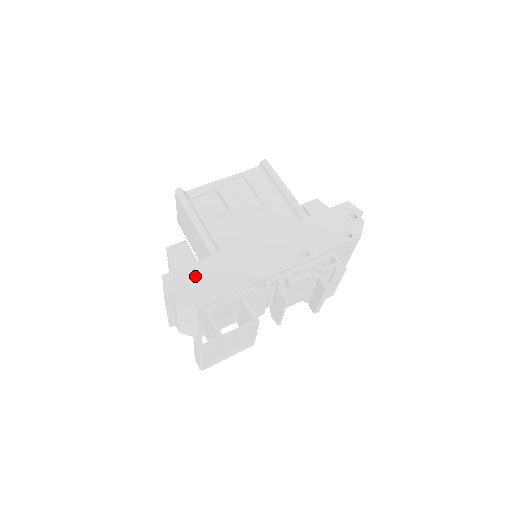
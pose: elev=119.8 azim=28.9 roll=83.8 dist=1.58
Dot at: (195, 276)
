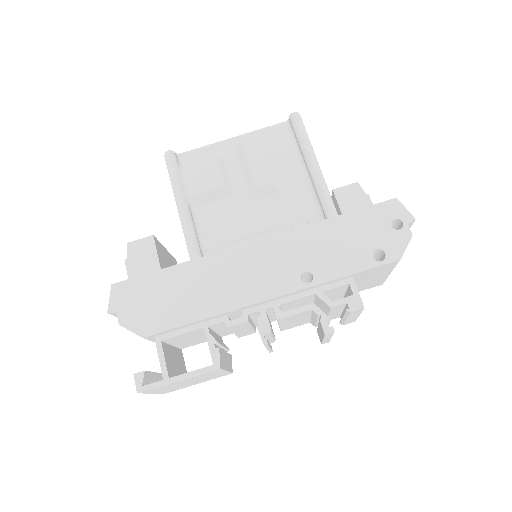
Dot at: (151, 291)
